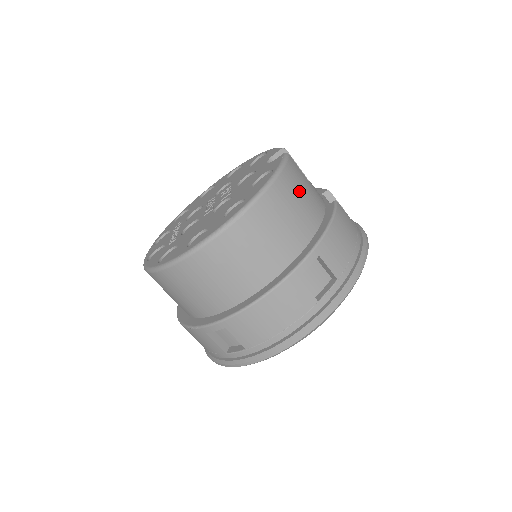
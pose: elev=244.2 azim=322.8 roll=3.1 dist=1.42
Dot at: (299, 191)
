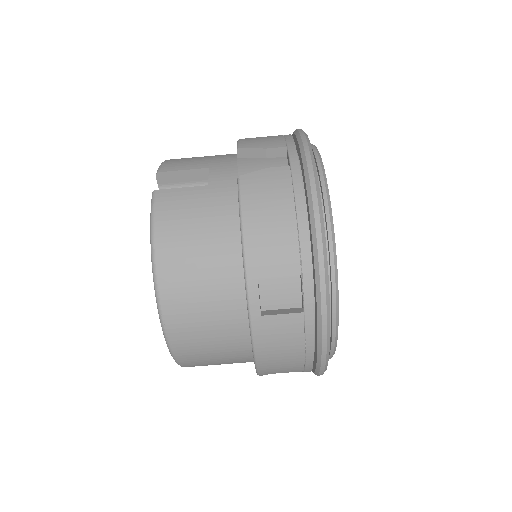
Dot at: (189, 228)
